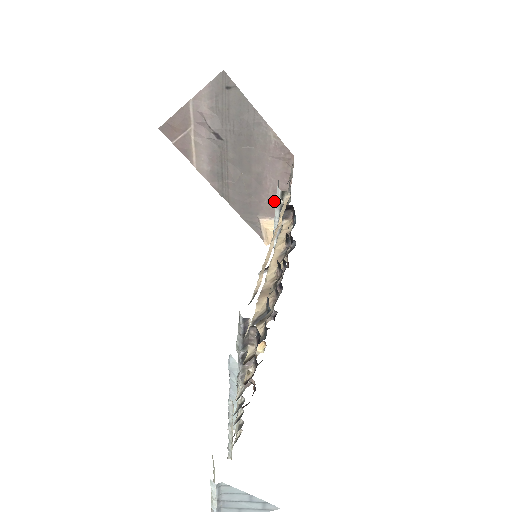
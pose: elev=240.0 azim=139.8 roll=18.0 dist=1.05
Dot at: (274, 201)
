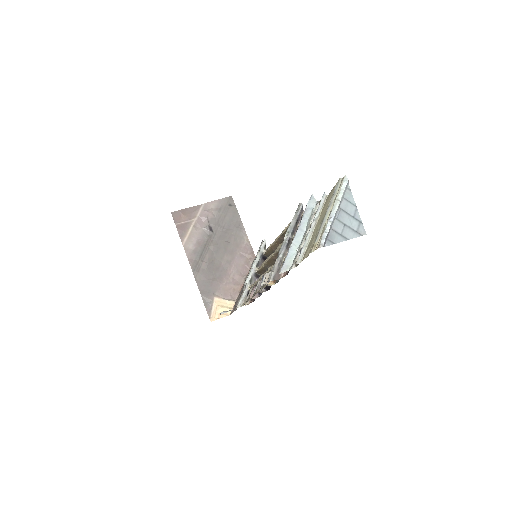
Dot at: (231, 285)
